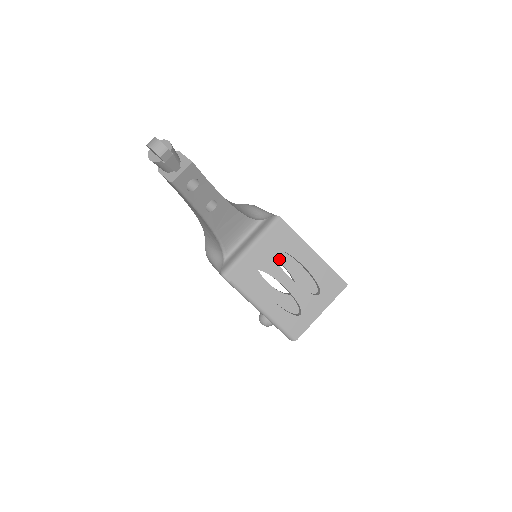
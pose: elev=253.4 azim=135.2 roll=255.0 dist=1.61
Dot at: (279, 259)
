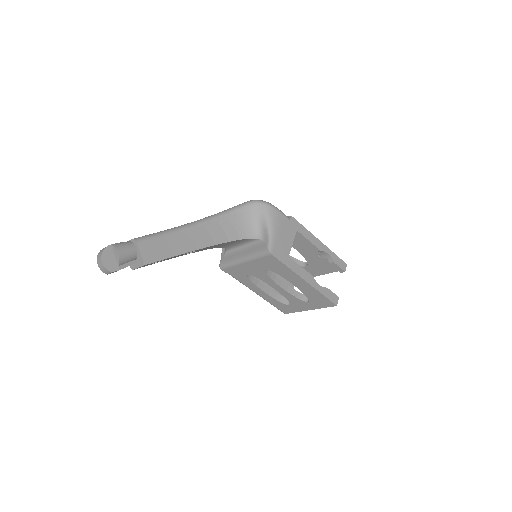
Dot at: occluded
